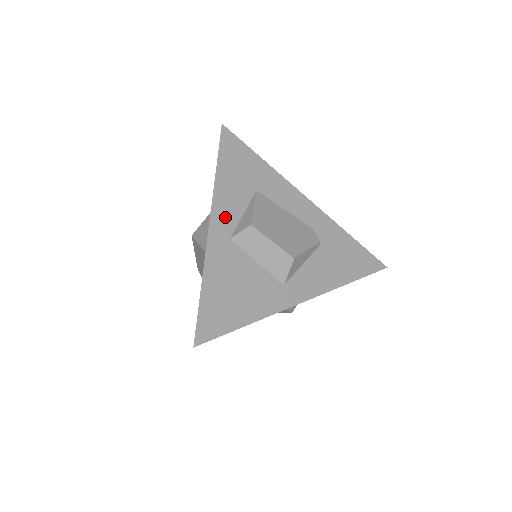
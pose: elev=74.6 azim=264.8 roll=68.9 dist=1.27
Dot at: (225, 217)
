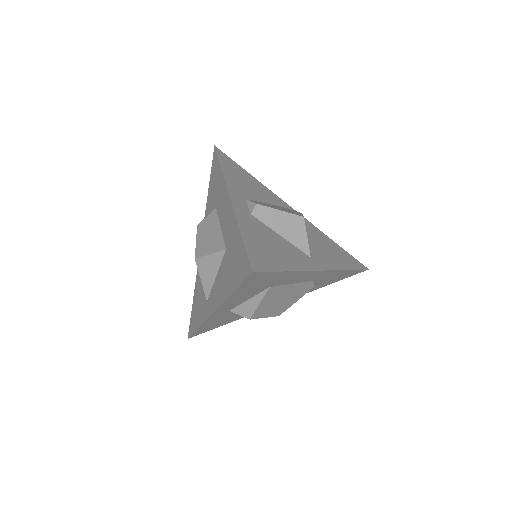
Dot at: (229, 307)
